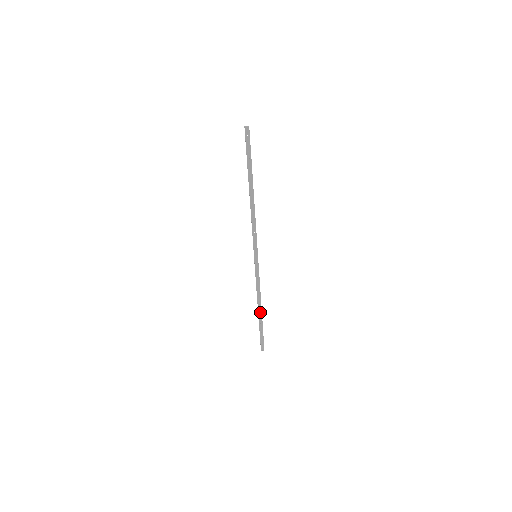
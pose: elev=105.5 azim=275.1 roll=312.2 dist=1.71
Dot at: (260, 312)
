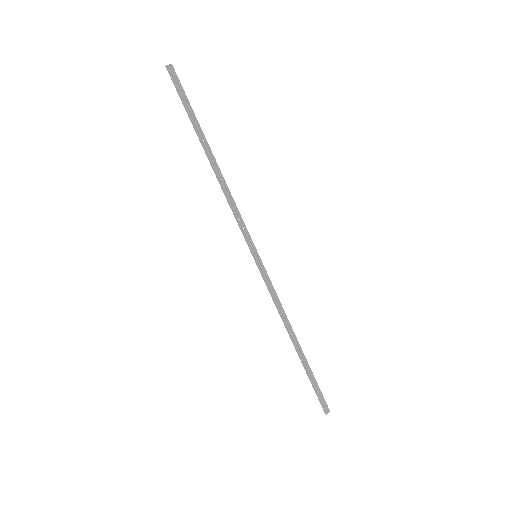
Dot at: (298, 347)
